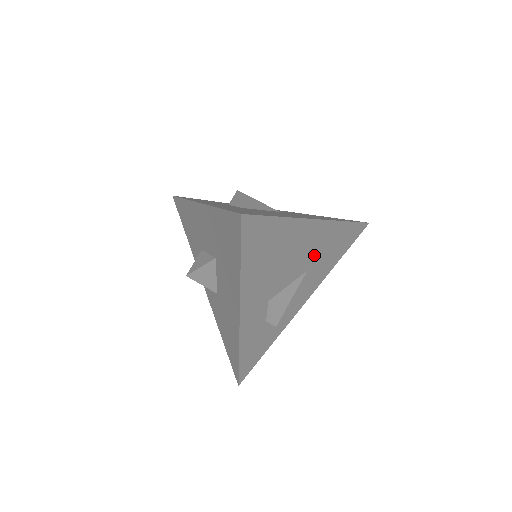
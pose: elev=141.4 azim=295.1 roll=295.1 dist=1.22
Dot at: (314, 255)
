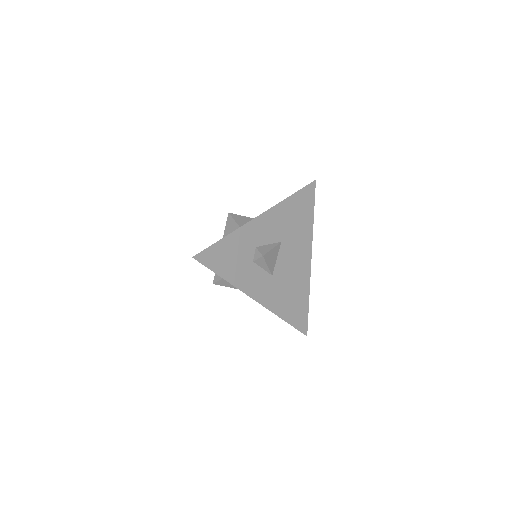
Dot at: occluded
